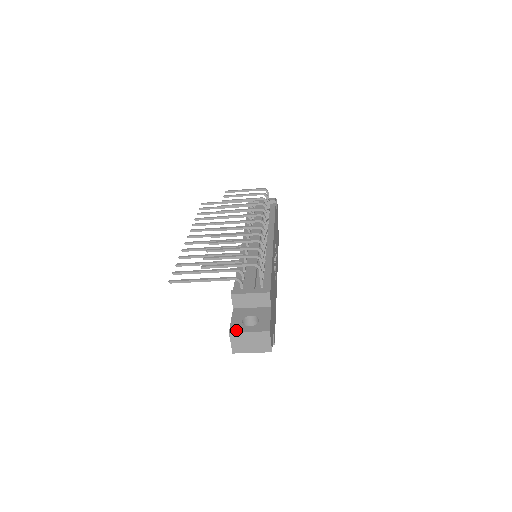
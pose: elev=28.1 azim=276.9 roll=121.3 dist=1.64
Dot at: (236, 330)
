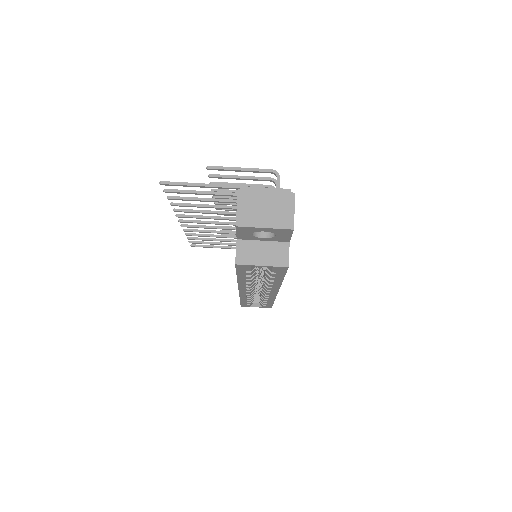
Dot at: (248, 191)
